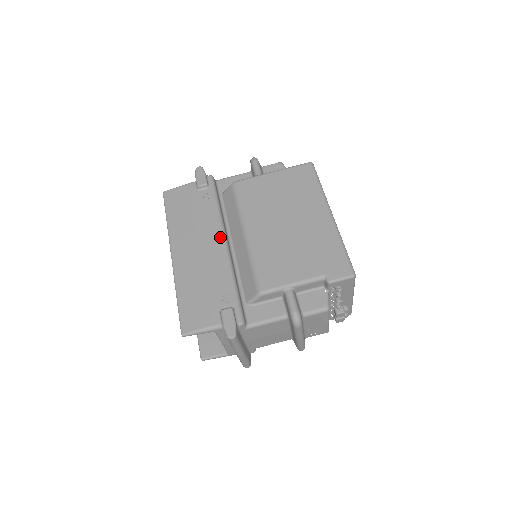
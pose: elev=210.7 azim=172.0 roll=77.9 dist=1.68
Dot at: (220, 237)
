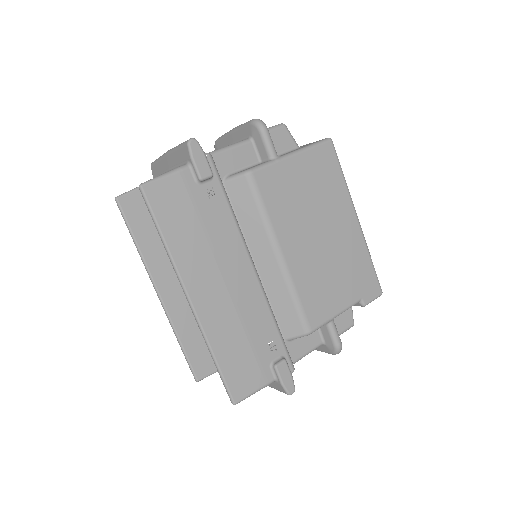
Dot at: (248, 263)
